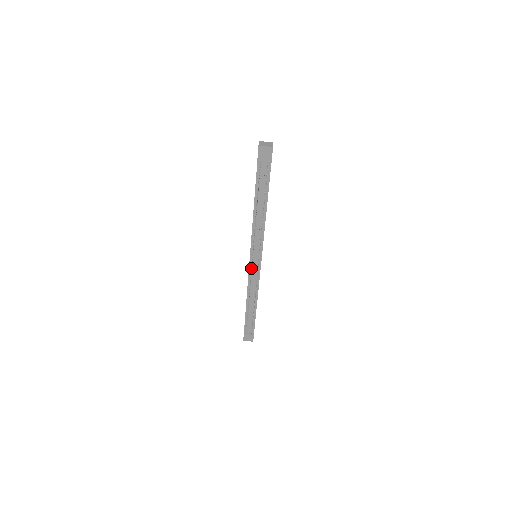
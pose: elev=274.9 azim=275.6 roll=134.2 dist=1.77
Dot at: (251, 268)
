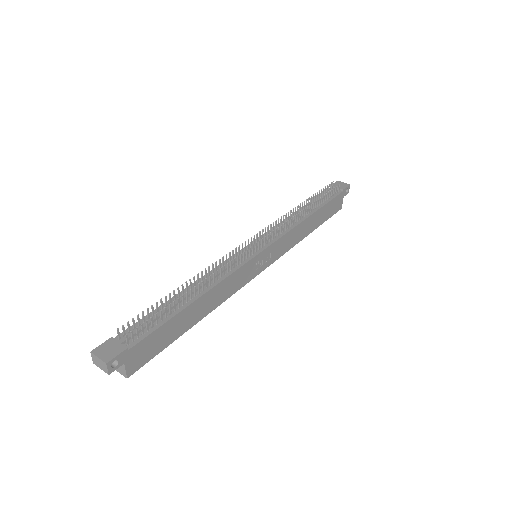
Dot at: occluded
